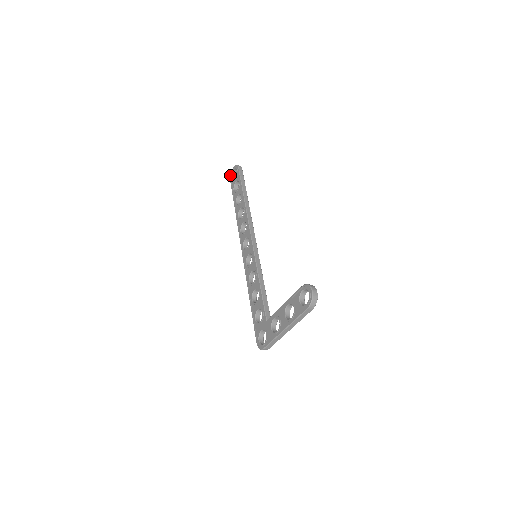
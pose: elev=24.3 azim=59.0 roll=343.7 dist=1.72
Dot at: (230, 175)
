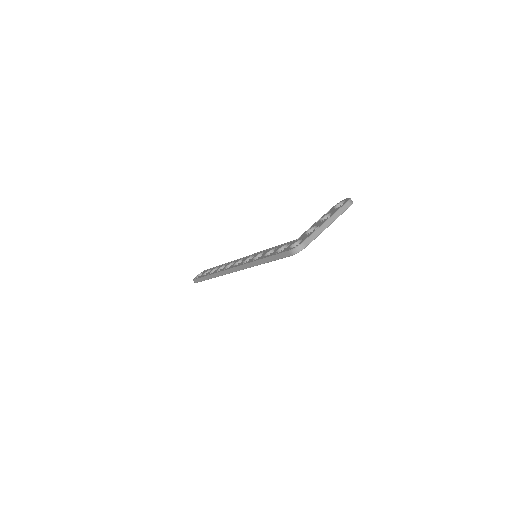
Dot at: (193, 279)
